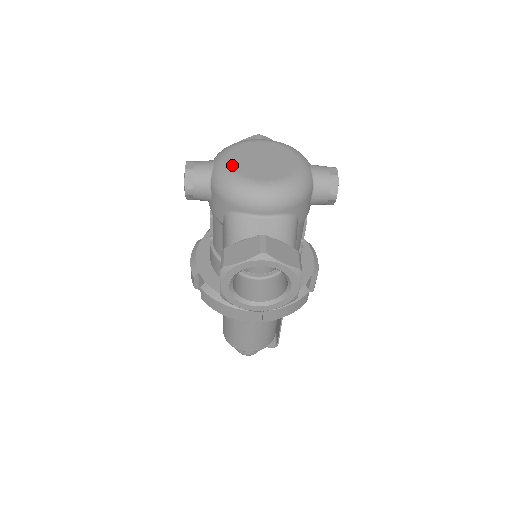
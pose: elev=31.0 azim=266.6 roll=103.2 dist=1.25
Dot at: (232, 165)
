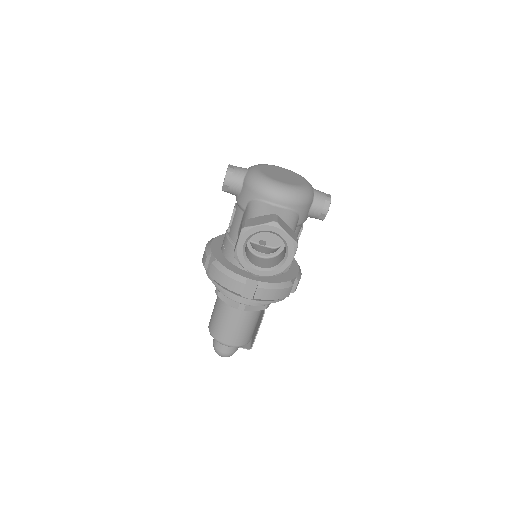
Dot at: (262, 171)
